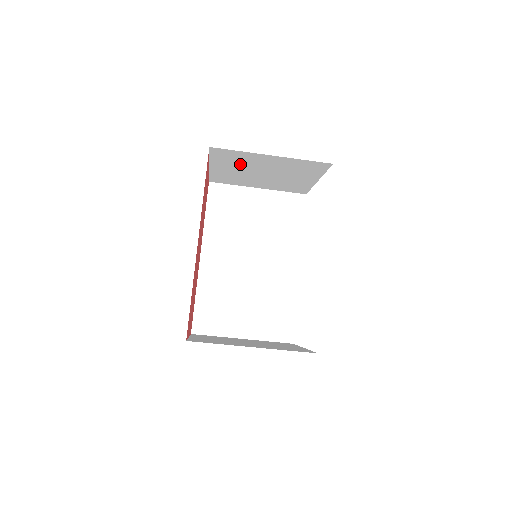
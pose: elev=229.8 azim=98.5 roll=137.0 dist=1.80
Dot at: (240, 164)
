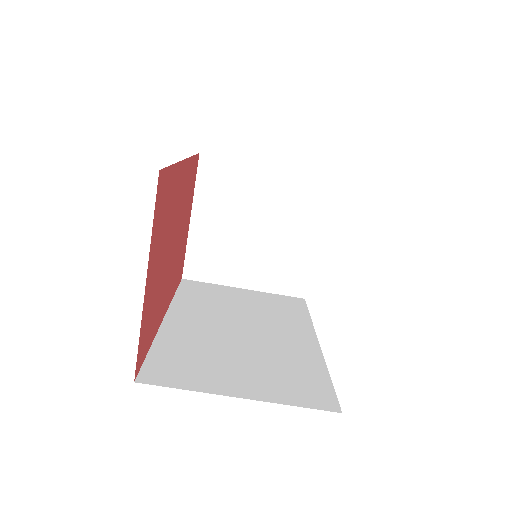
Dot at: (228, 202)
